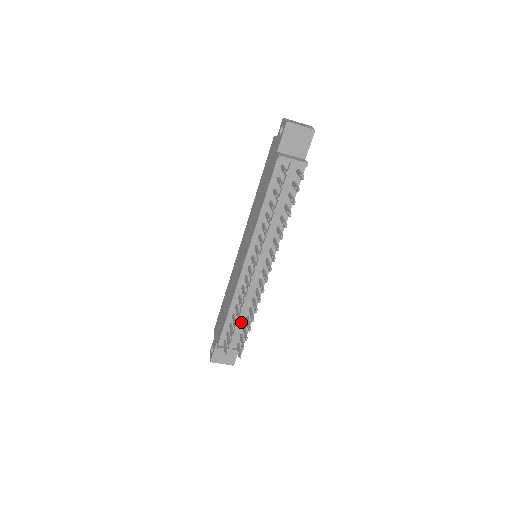
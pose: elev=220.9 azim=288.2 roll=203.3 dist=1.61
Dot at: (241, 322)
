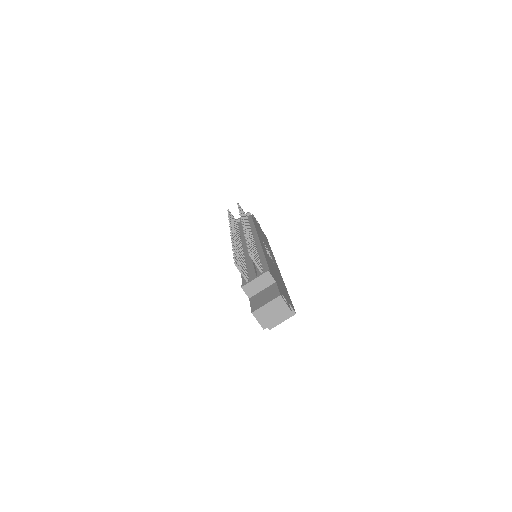
Dot at: (256, 266)
